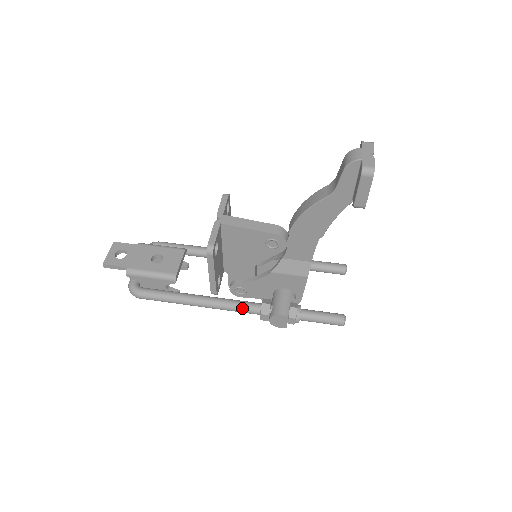
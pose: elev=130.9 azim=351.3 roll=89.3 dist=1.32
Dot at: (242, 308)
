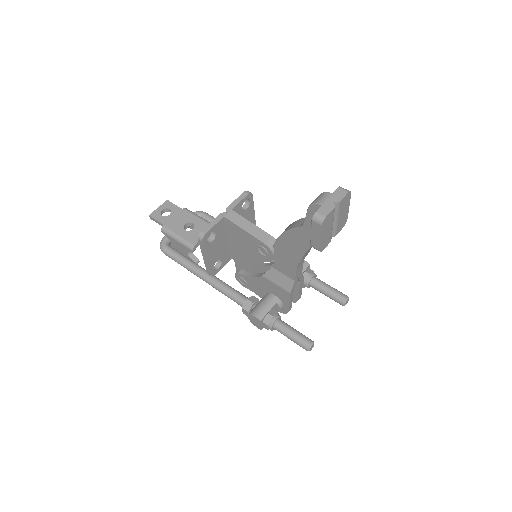
Dot at: (231, 296)
